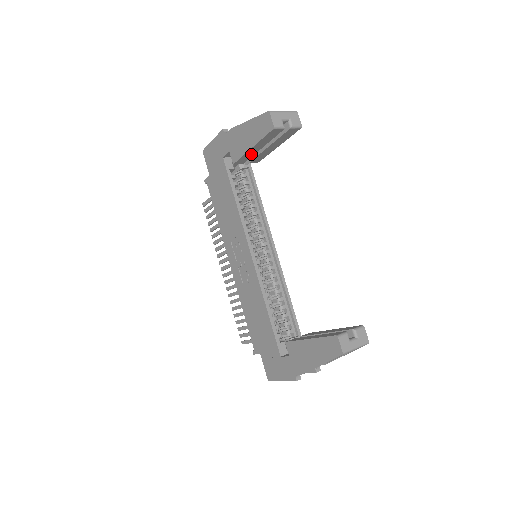
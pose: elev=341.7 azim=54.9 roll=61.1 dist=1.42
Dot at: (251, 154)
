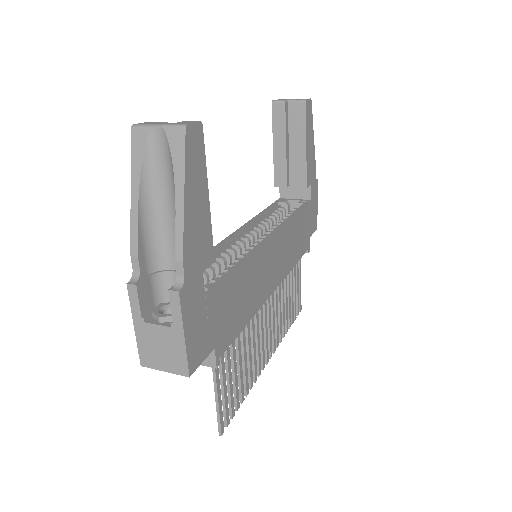
Dot at: (282, 163)
